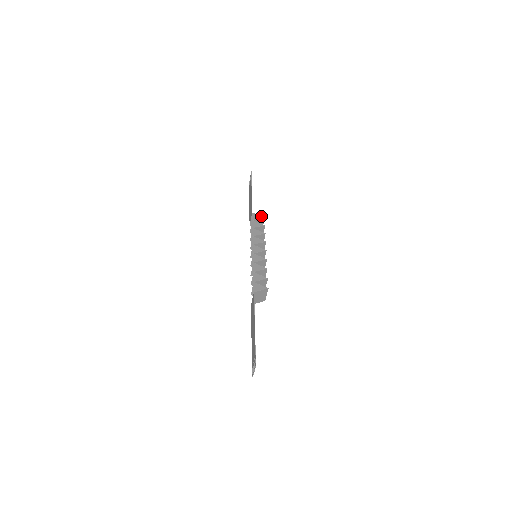
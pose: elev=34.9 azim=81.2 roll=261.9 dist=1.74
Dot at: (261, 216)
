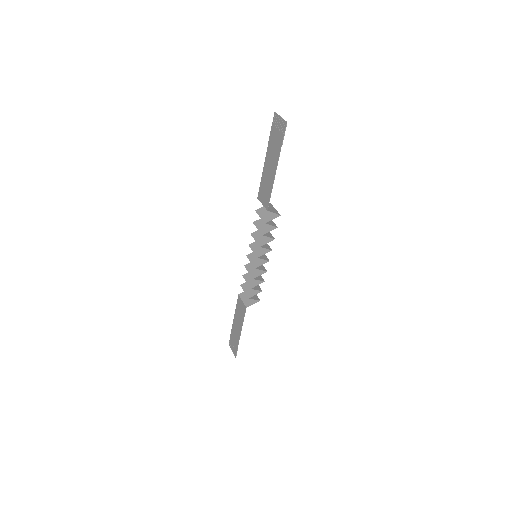
Dot at: (277, 214)
